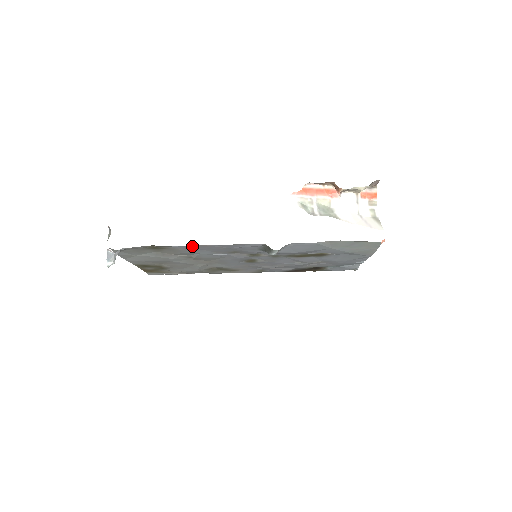
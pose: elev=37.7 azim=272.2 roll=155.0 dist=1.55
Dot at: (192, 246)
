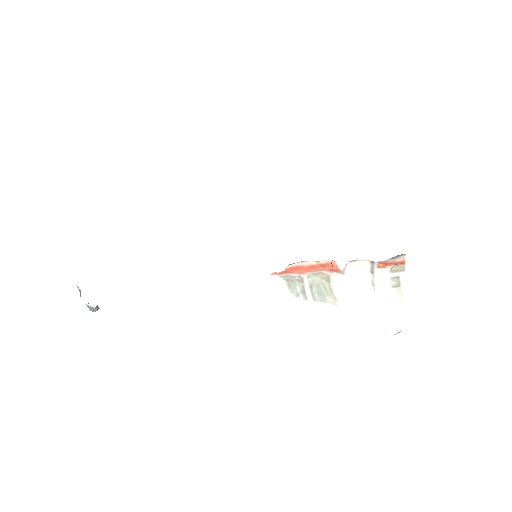
Dot at: occluded
